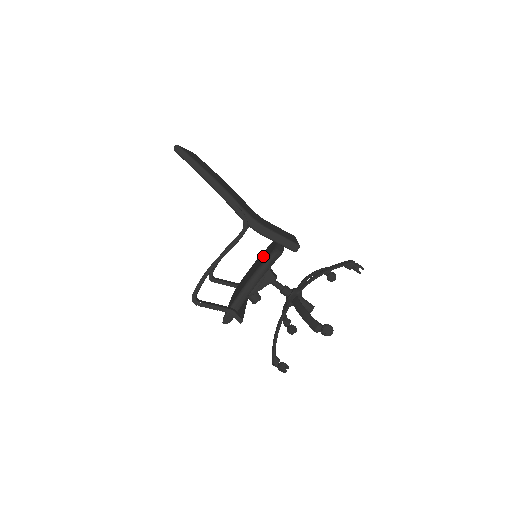
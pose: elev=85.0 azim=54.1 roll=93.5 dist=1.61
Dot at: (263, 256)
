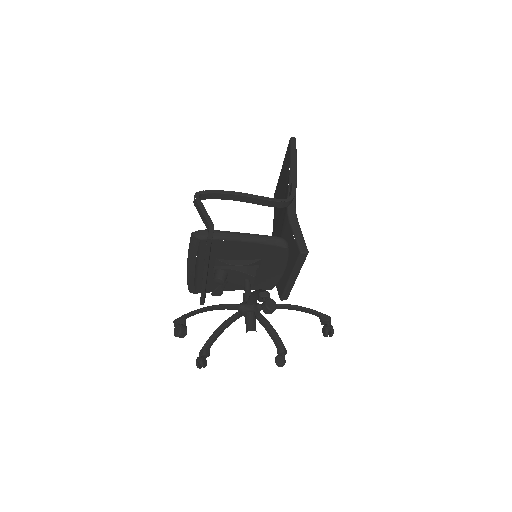
Dot at: occluded
